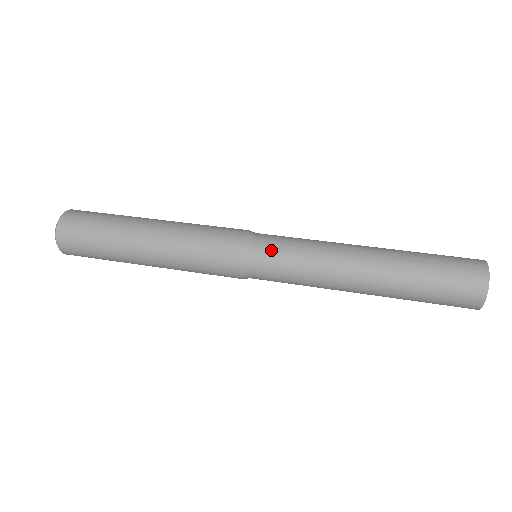
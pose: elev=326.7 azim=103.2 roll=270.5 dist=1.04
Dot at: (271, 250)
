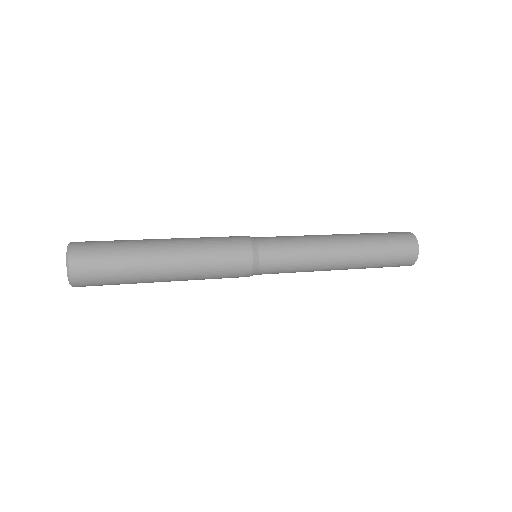
Dot at: (275, 252)
